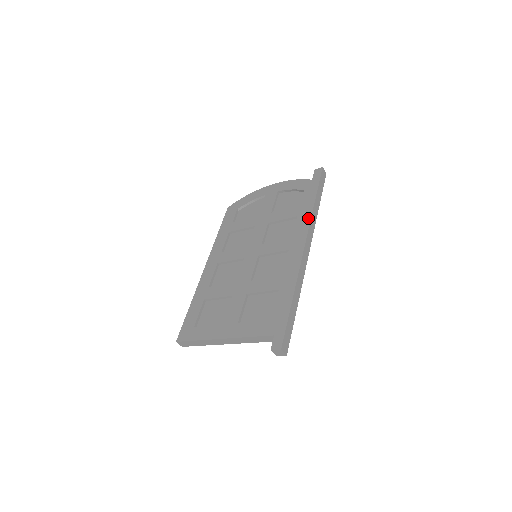
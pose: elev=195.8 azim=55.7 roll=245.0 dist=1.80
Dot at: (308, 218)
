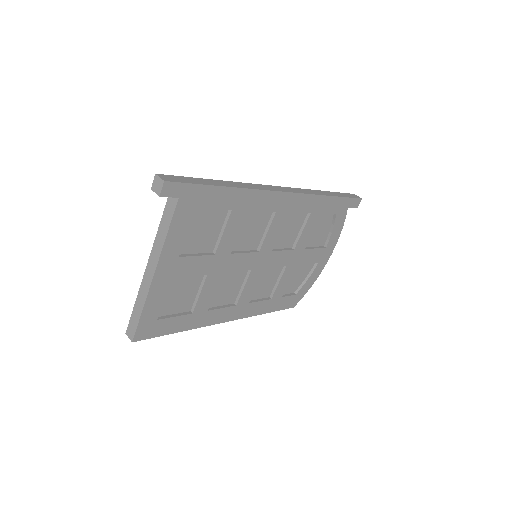
Dot at: occluded
